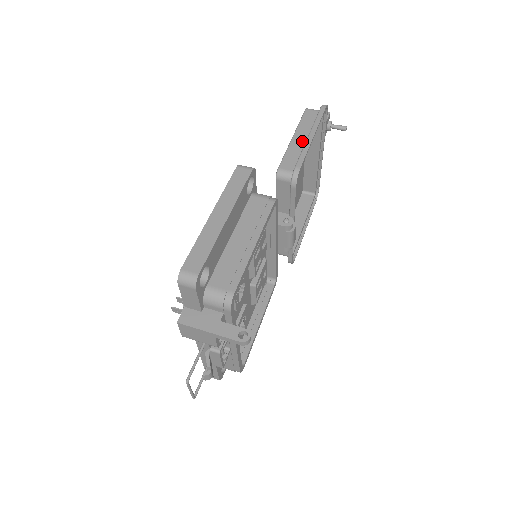
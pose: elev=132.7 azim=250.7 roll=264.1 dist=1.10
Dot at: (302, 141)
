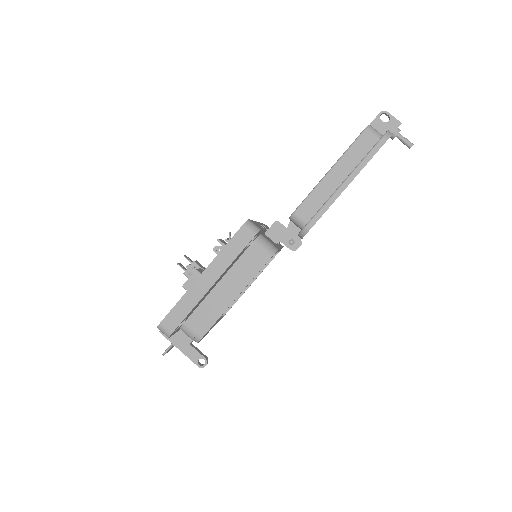
Dot at: (335, 182)
